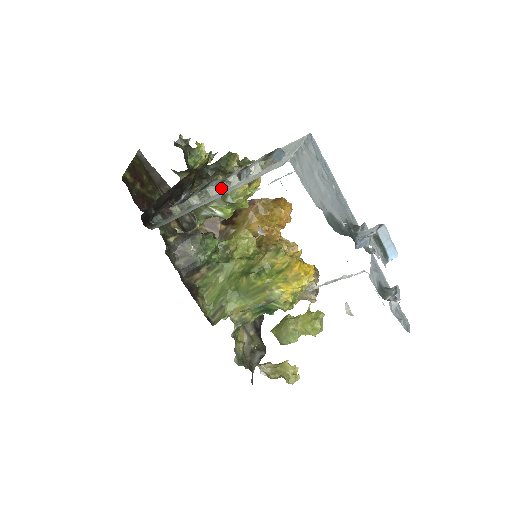
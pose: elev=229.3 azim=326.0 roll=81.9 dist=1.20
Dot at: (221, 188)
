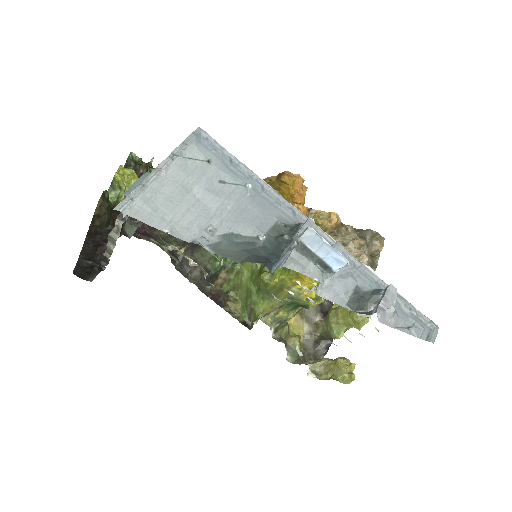
Dot at: (117, 232)
